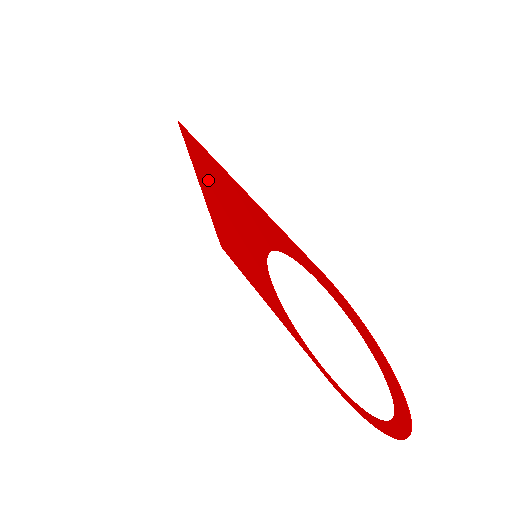
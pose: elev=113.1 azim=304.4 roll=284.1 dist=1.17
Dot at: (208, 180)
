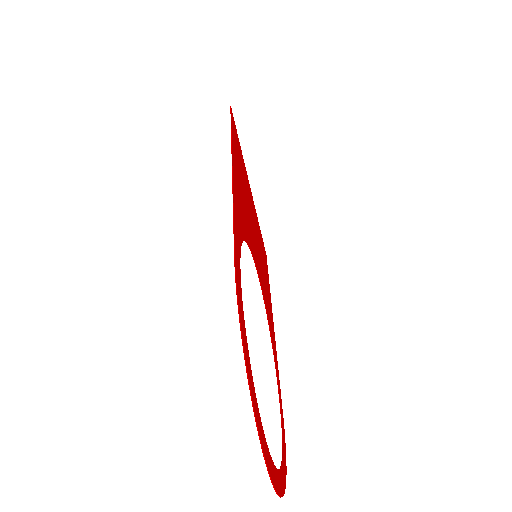
Dot at: (242, 170)
